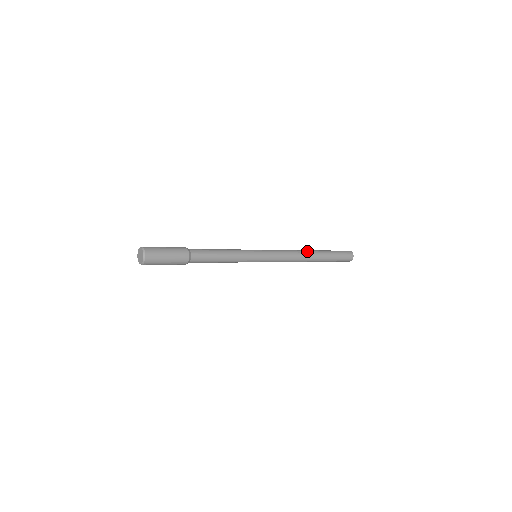
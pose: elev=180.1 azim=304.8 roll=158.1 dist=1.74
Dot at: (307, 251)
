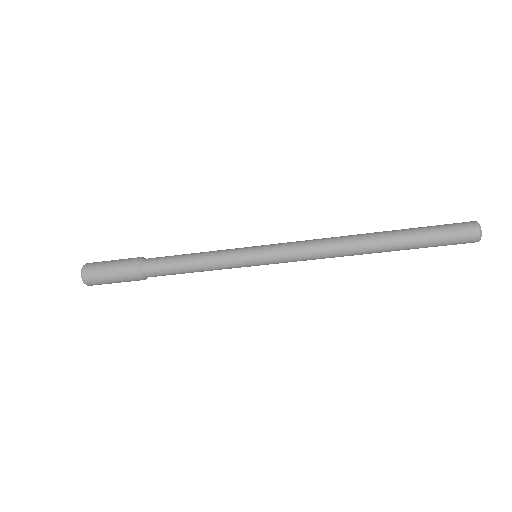
Dot at: (357, 235)
